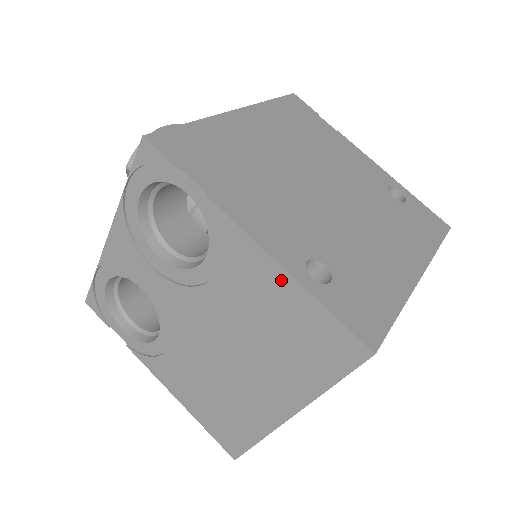
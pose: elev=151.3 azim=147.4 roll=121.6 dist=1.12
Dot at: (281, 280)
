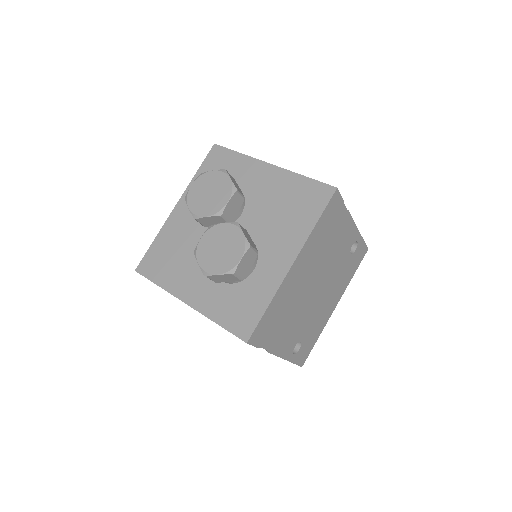
Dot at: occluded
